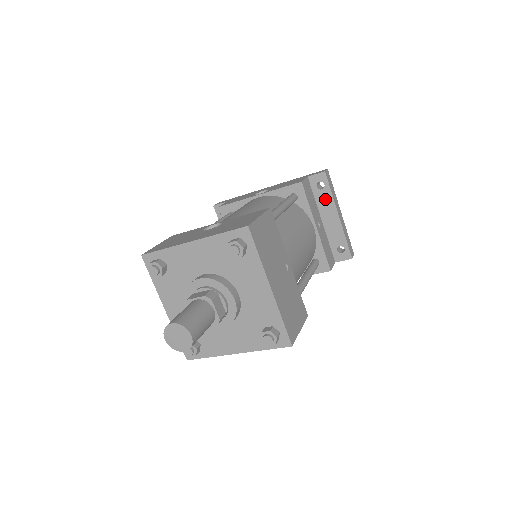
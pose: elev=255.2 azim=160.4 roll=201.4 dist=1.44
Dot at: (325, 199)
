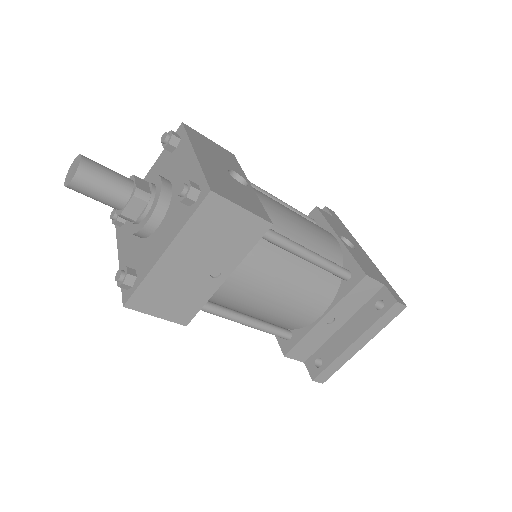
Dot at: (367, 317)
